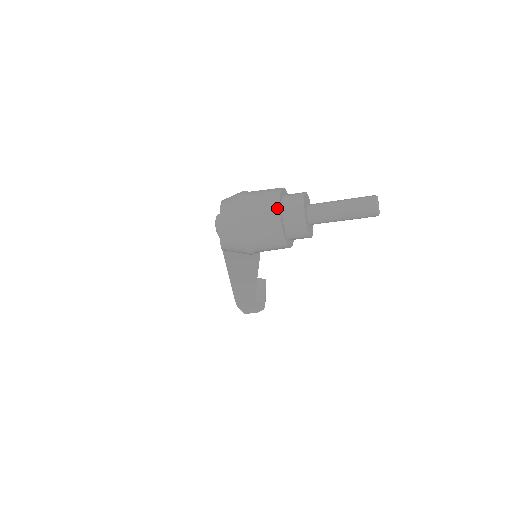
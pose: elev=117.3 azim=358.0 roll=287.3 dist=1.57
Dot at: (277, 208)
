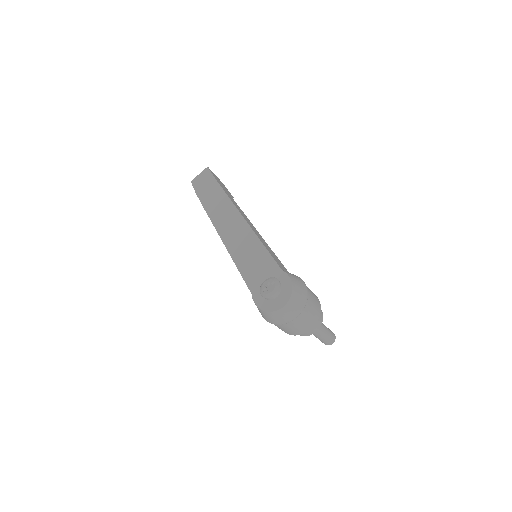
Dot at: occluded
